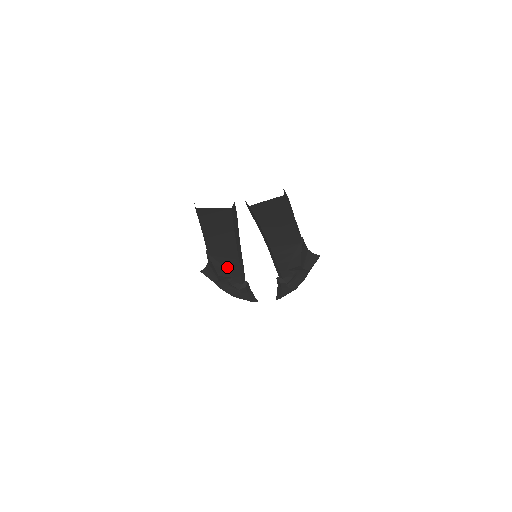
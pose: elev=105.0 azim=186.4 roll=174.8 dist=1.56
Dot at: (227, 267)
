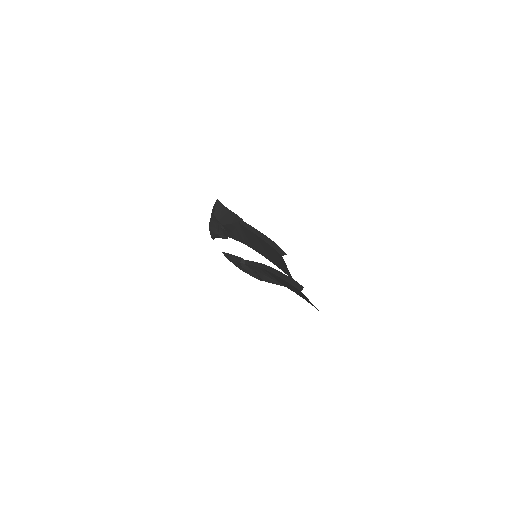
Dot at: (235, 232)
